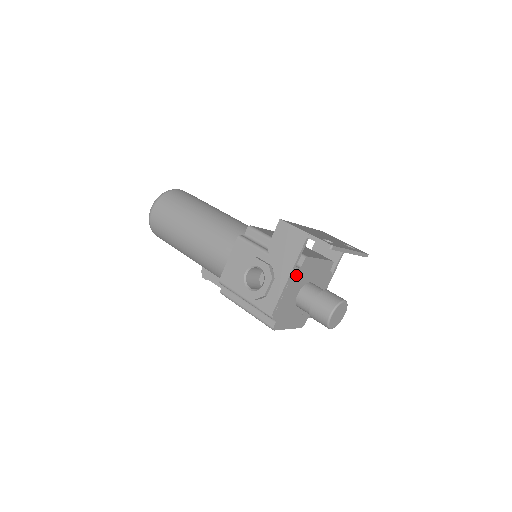
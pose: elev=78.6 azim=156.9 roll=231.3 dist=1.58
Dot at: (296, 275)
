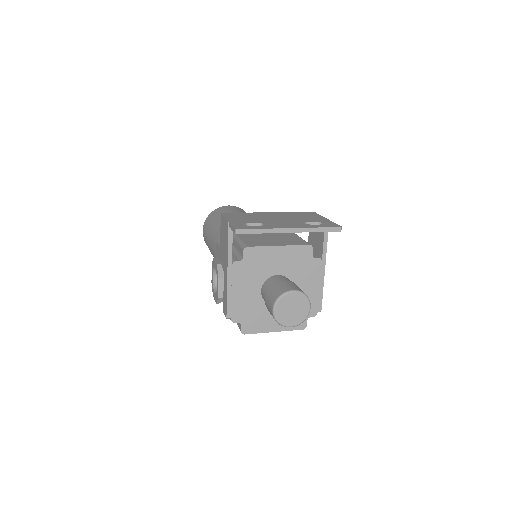
Dot at: (240, 270)
